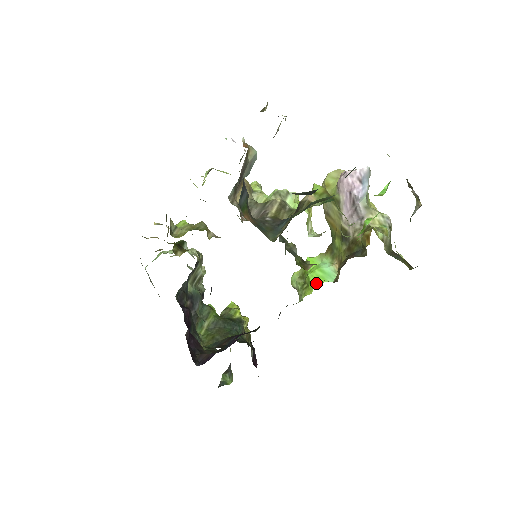
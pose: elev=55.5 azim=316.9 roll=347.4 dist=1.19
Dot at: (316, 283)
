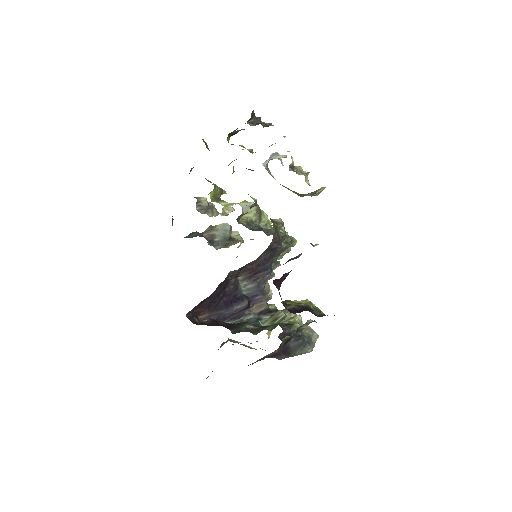
Dot at: occluded
